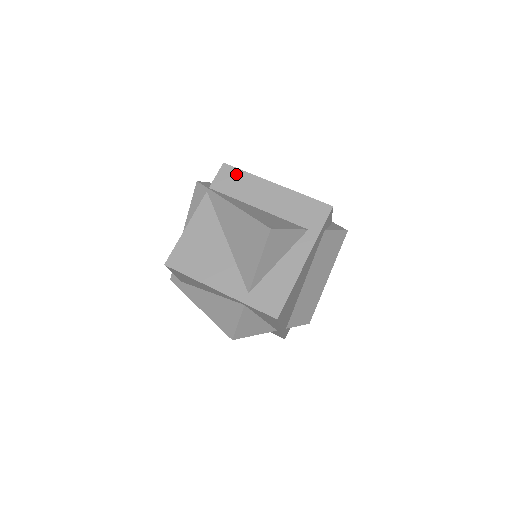
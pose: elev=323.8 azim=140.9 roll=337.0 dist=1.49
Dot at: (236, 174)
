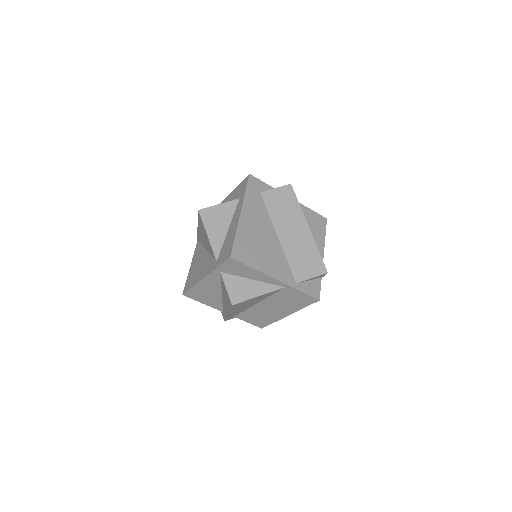
Dot at: occluded
